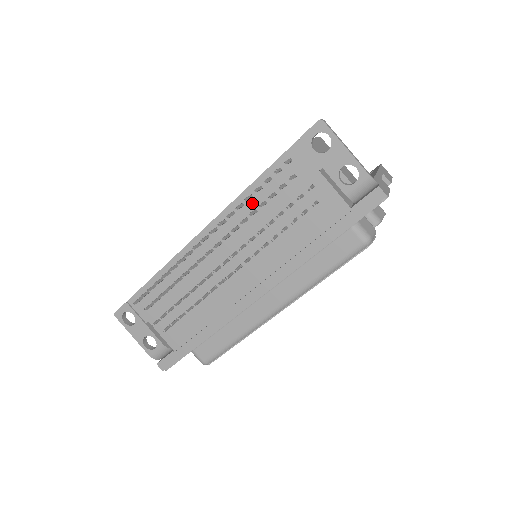
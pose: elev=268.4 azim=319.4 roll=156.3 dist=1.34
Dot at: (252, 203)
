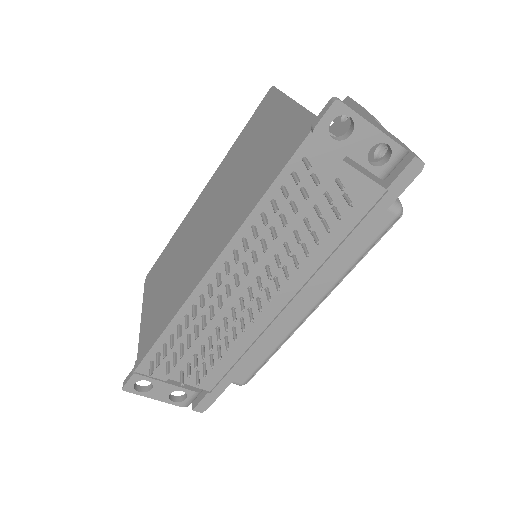
Dot at: occluded
